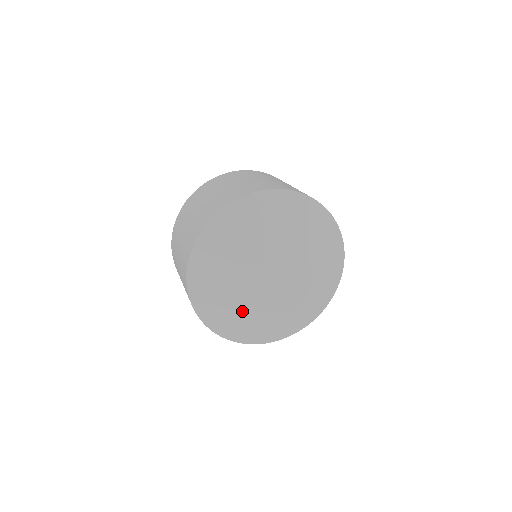
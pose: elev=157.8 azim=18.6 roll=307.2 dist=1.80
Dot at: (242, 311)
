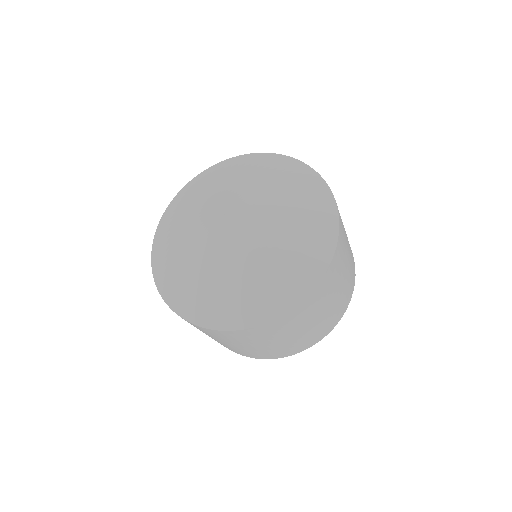
Dot at: (210, 277)
